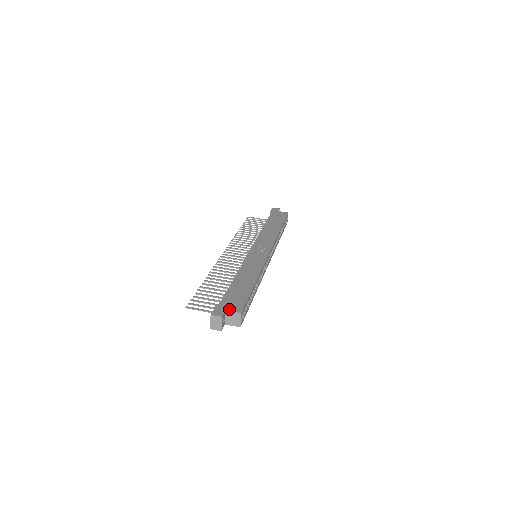
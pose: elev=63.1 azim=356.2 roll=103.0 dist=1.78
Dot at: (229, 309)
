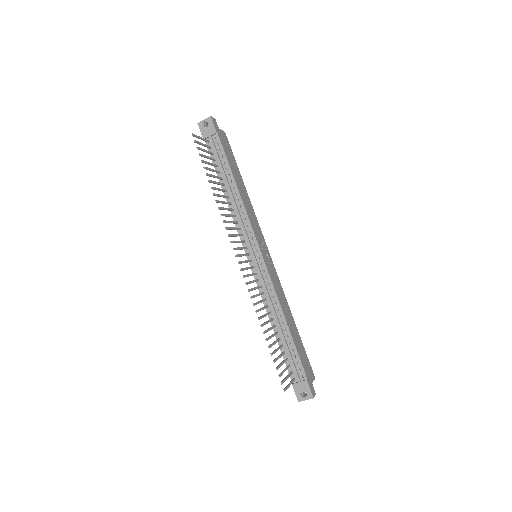
Dot at: (312, 380)
